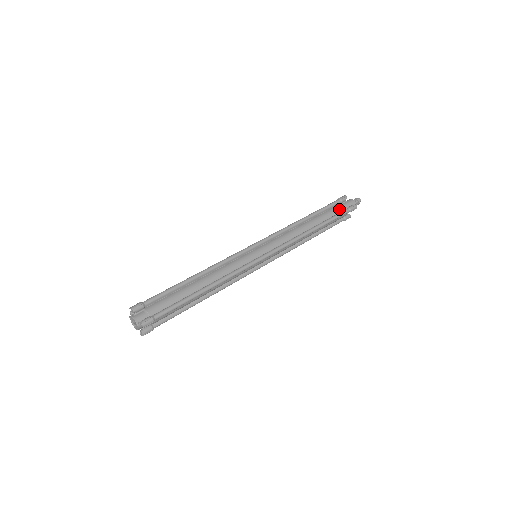
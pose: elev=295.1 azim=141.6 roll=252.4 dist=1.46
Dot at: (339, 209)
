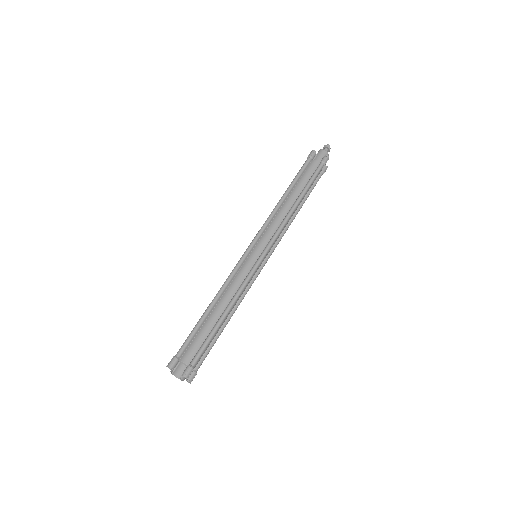
Dot at: (313, 167)
